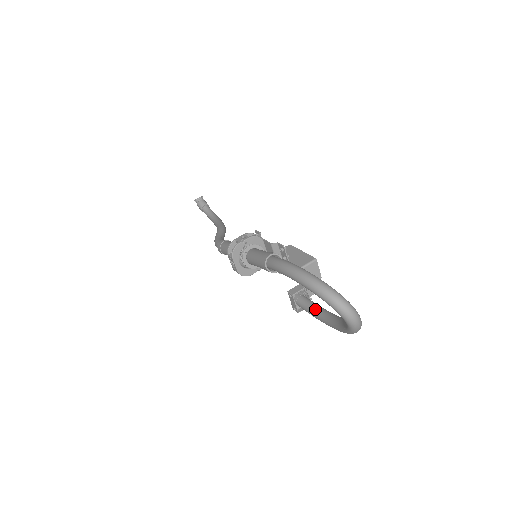
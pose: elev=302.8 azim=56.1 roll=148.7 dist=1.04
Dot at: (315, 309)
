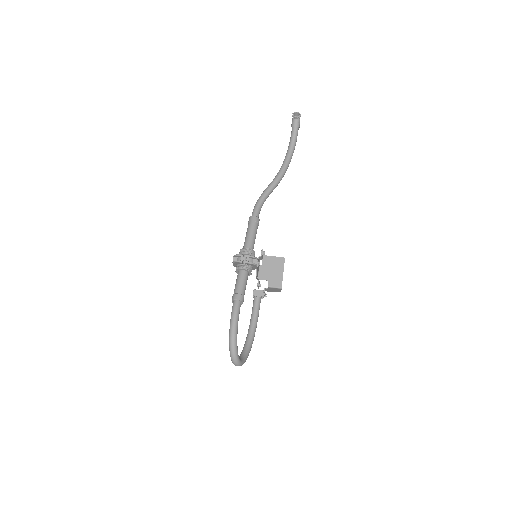
Dot at: (253, 315)
